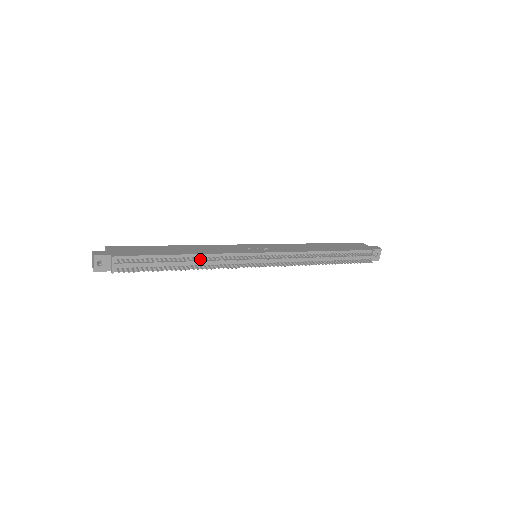
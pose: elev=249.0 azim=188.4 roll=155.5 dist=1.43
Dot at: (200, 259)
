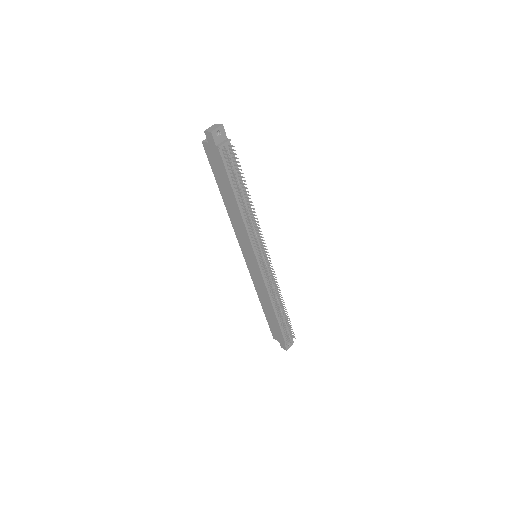
Dot at: (248, 211)
